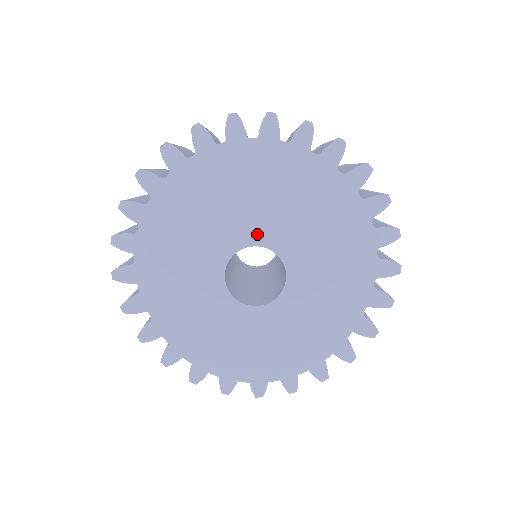
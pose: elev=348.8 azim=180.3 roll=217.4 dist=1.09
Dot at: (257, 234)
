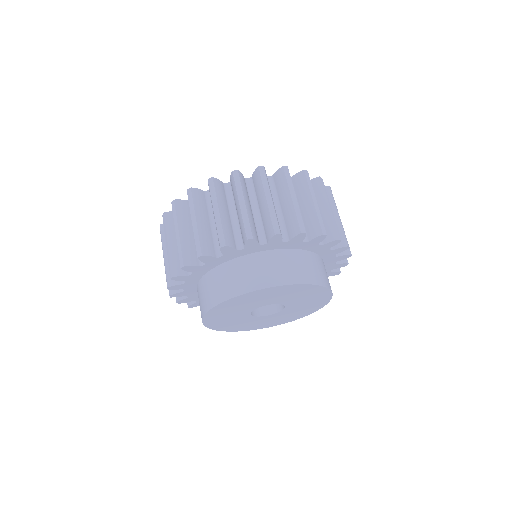
Dot at: (282, 301)
